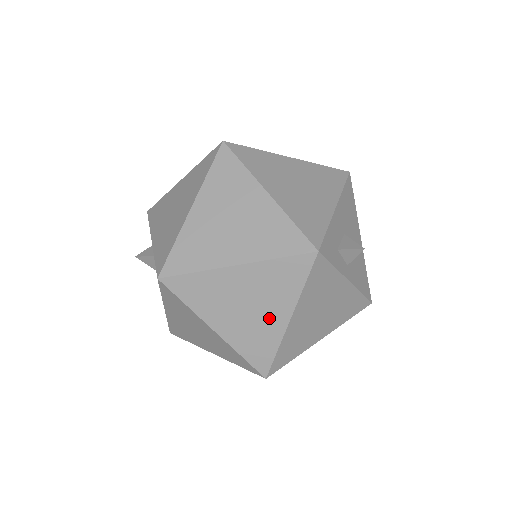
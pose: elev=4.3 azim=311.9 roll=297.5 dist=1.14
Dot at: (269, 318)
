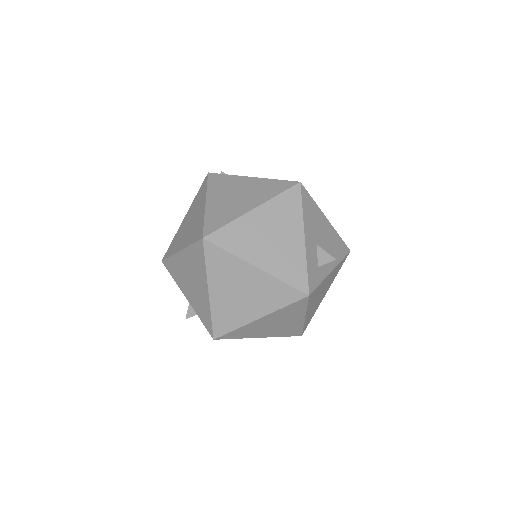
Dot at: (291, 322)
